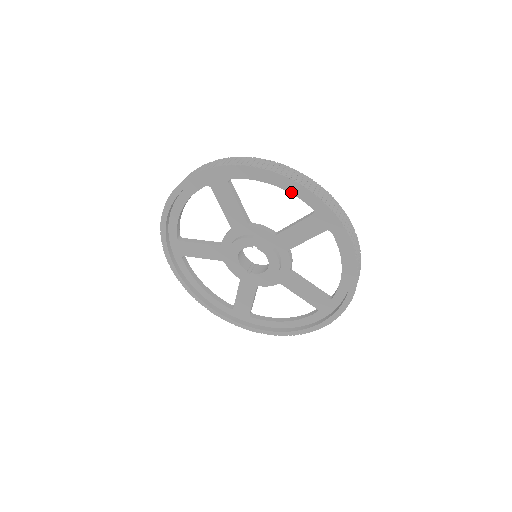
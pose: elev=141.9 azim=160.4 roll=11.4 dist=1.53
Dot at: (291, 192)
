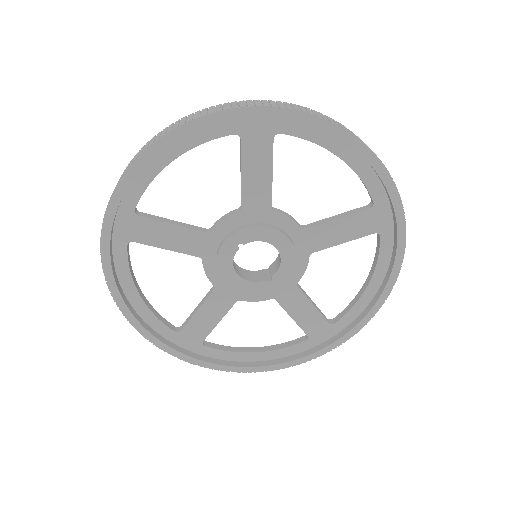
Dot at: (194, 145)
